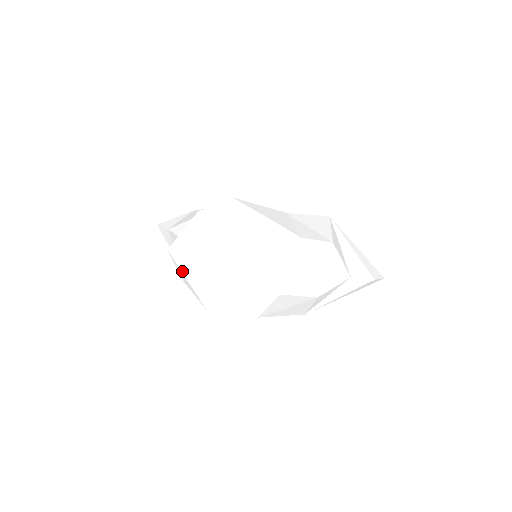
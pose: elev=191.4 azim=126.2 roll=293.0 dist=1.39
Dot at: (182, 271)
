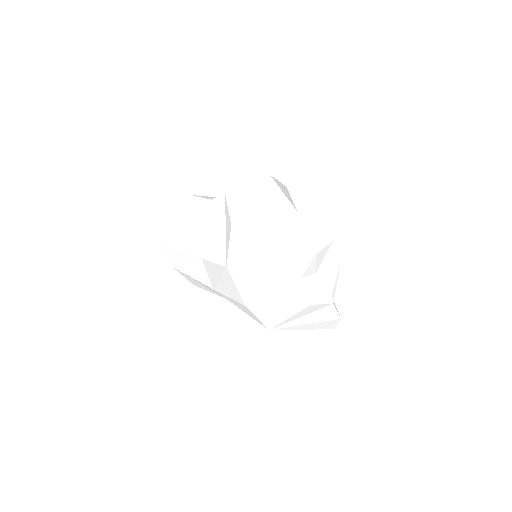
Dot at: (256, 206)
